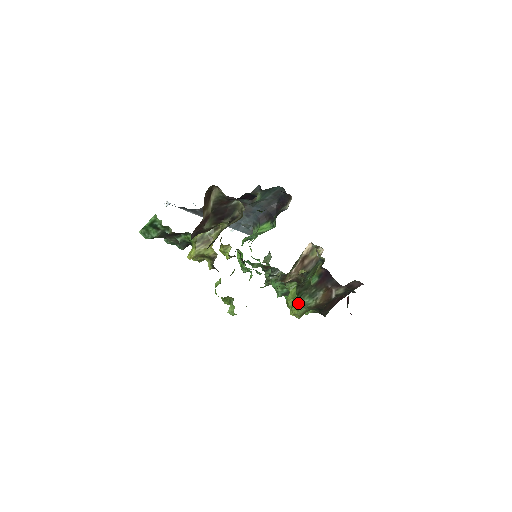
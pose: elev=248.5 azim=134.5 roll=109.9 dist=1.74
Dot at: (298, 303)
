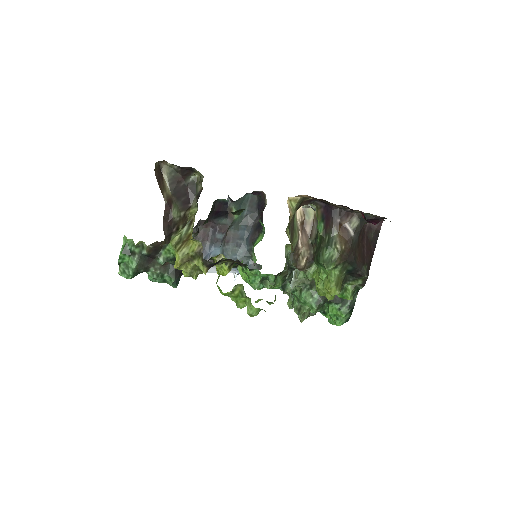
Dot at: (326, 276)
